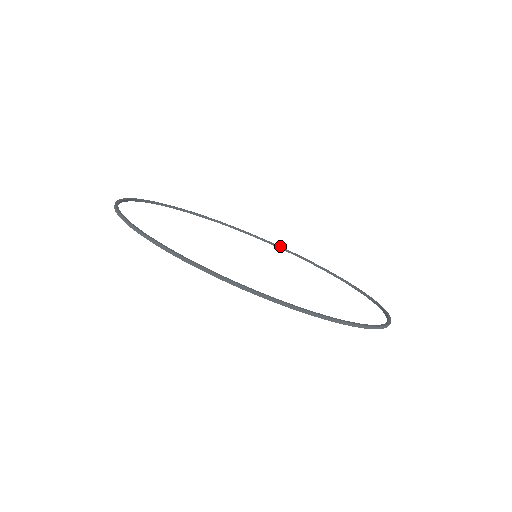
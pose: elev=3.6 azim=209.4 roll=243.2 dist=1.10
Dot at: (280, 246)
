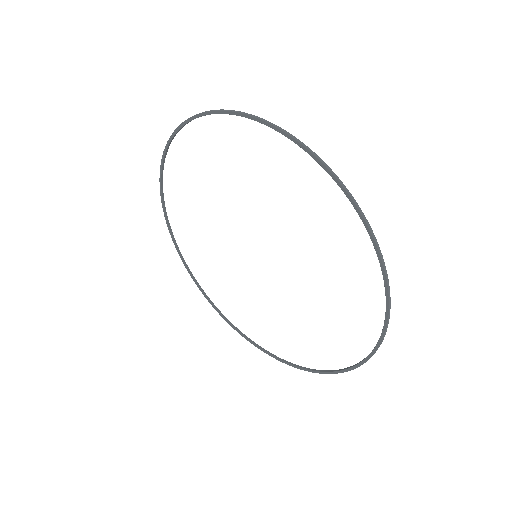
Dot at: (242, 333)
